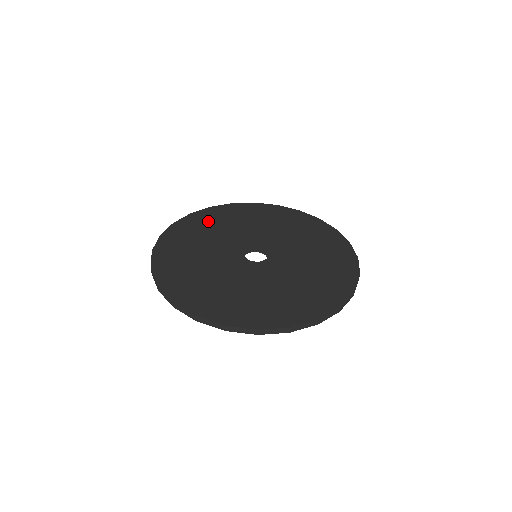
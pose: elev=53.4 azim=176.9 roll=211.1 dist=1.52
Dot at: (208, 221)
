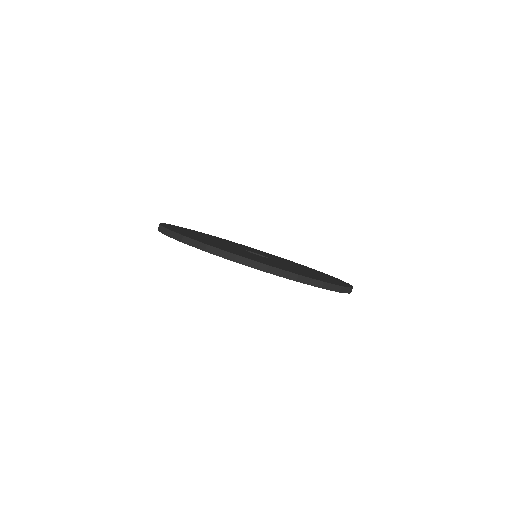
Dot at: (189, 231)
